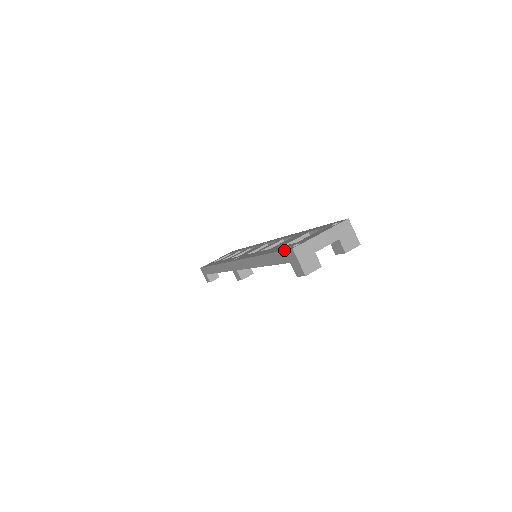
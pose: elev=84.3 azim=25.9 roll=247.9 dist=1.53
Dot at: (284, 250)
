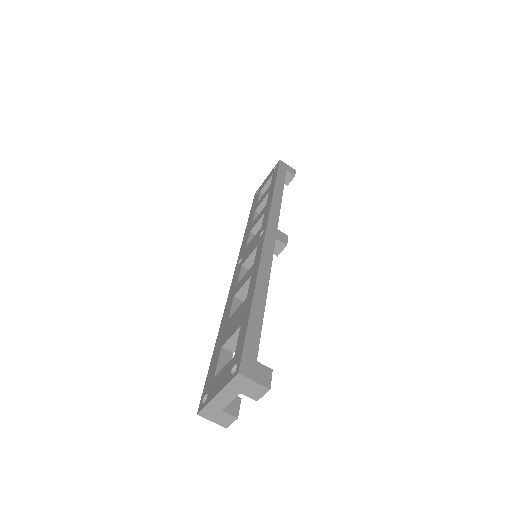
Dot at: occluded
